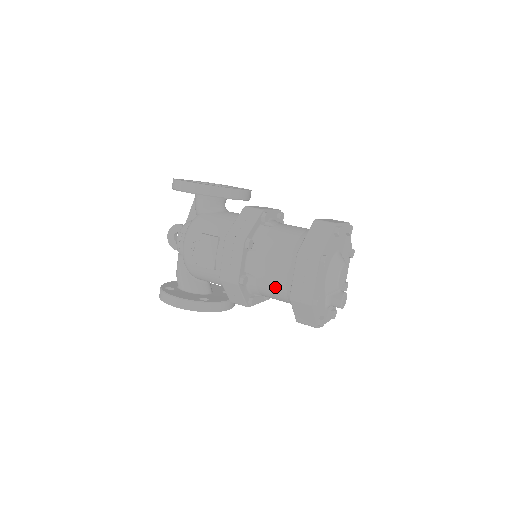
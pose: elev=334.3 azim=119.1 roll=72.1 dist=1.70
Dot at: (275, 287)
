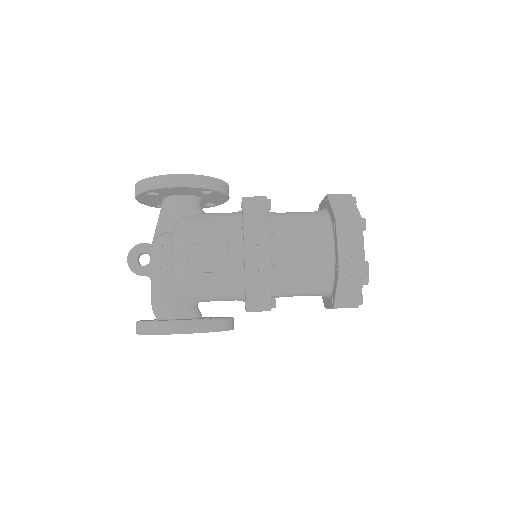
Dot at: (308, 271)
